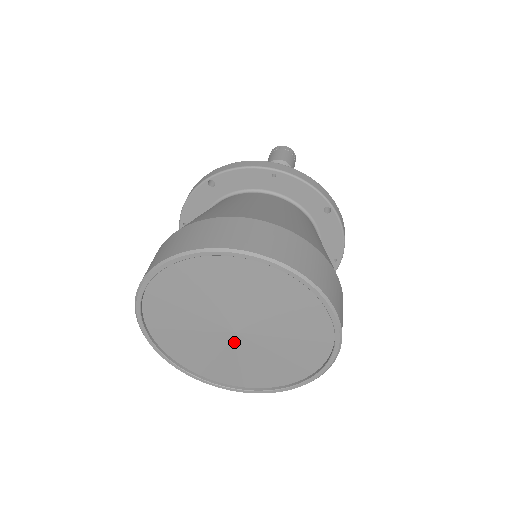
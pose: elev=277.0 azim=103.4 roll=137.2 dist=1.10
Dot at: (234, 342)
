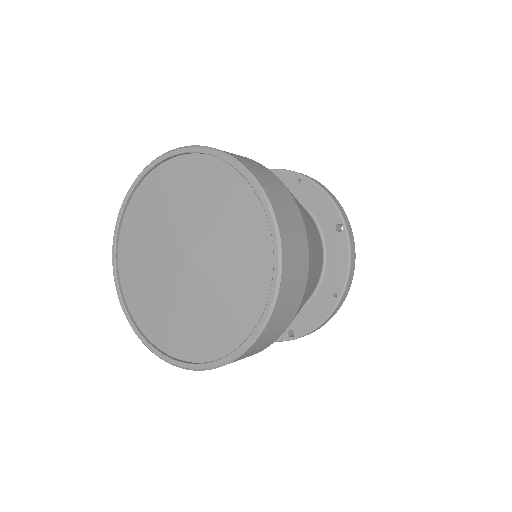
Dot at: (179, 274)
